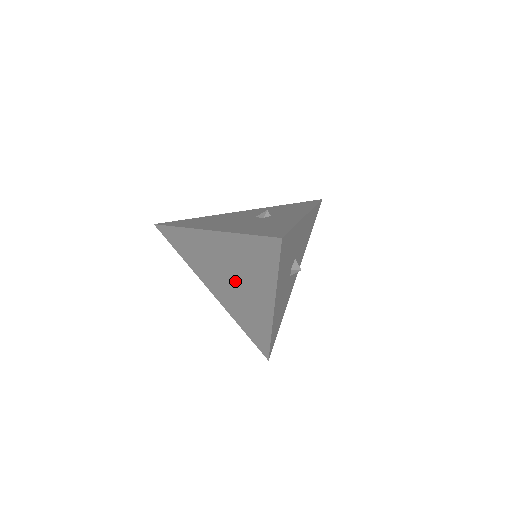
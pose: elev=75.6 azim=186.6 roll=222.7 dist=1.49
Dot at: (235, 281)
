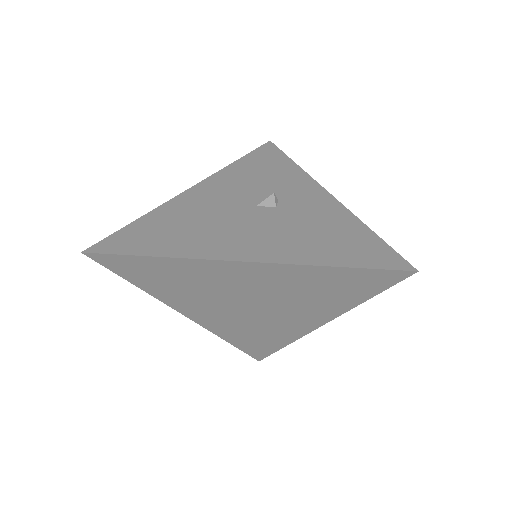
Dot at: (261, 307)
